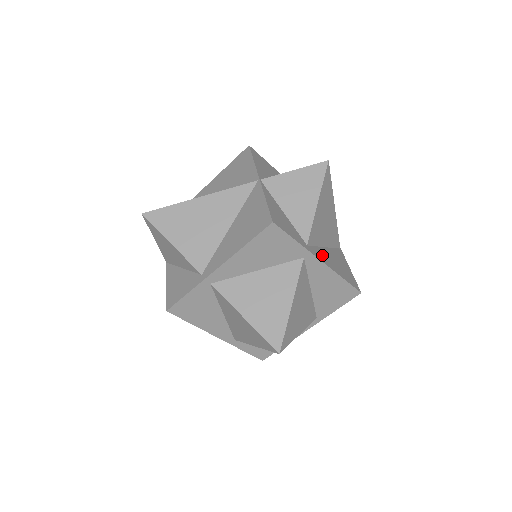
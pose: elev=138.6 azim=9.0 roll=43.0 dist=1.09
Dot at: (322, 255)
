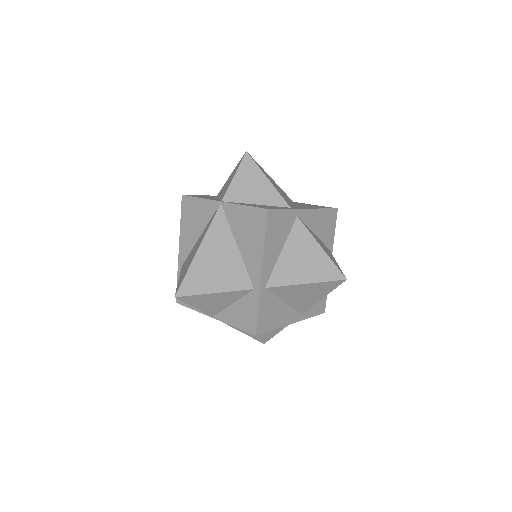
Dot at: occluded
